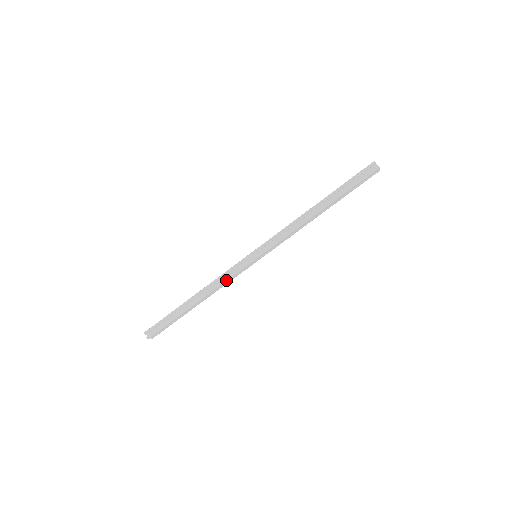
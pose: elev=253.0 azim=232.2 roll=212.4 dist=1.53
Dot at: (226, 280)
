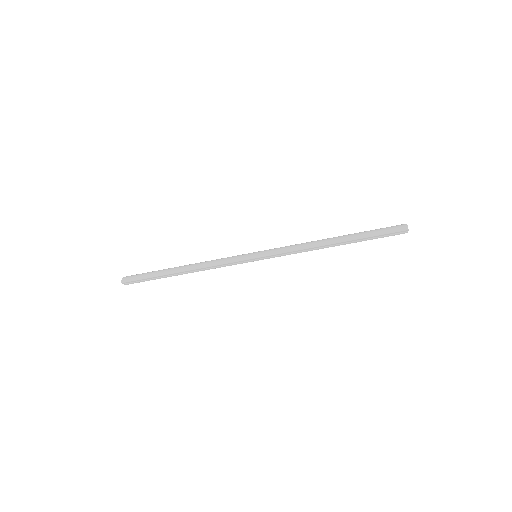
Dot at: occluded
